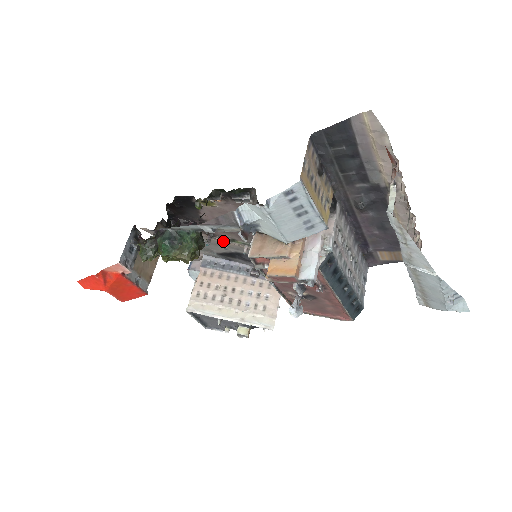
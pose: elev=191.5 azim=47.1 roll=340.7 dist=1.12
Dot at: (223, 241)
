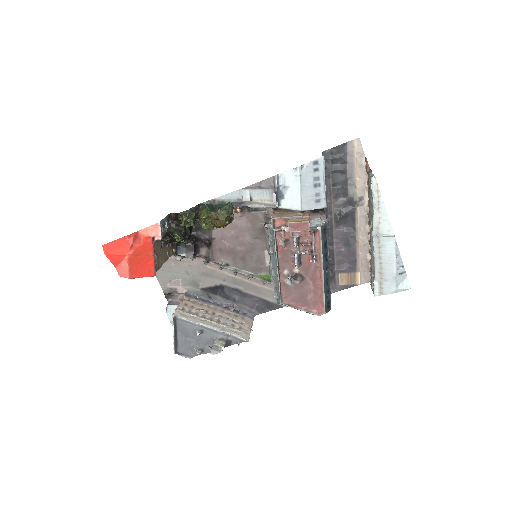
Dot at: (216, 268)
